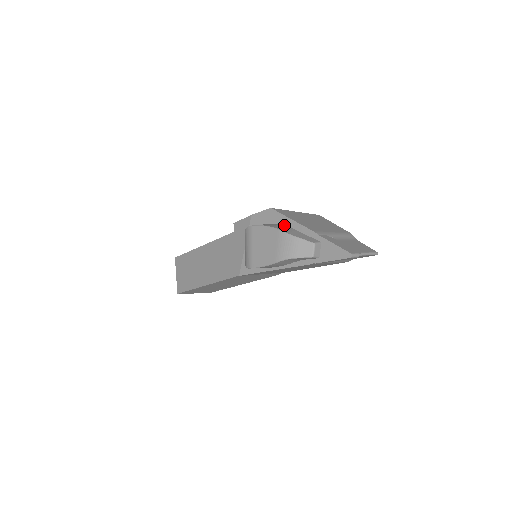
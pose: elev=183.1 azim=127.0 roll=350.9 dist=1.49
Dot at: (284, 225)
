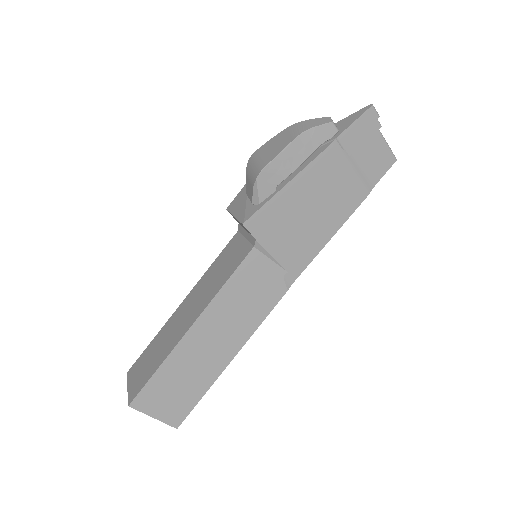
Dot at: occluded
